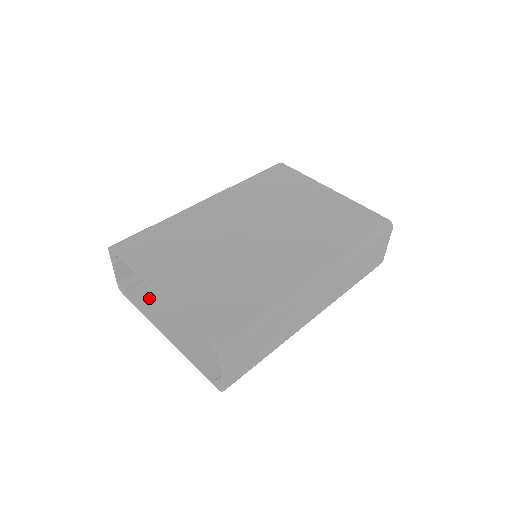
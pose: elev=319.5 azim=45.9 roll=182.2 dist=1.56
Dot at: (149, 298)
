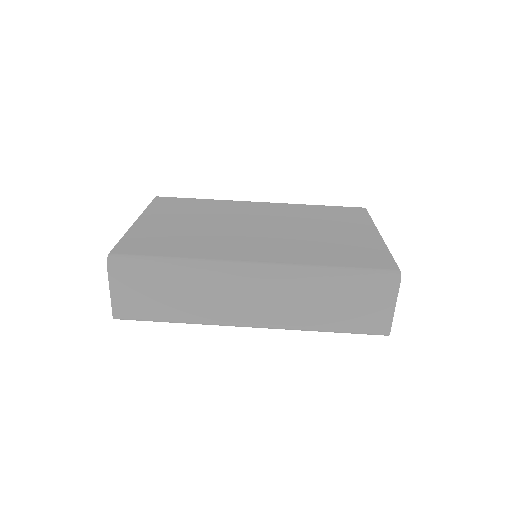
Dot at: occluded
